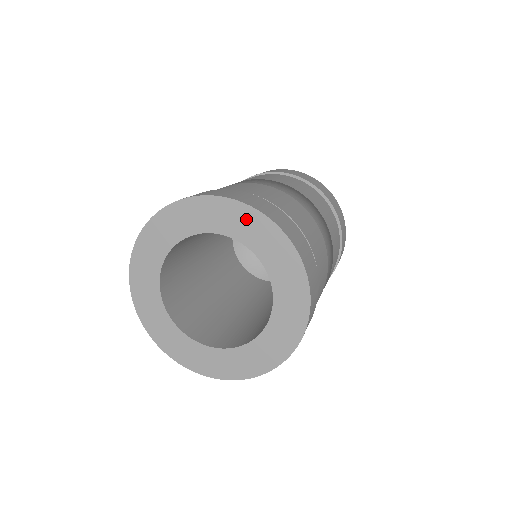
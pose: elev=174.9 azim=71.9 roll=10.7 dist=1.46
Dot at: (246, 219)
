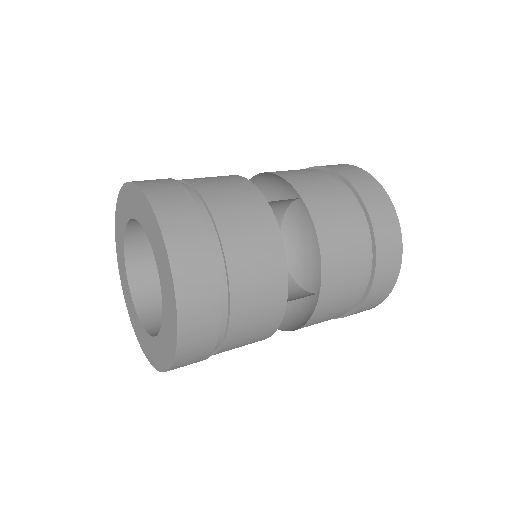
Dot at: (149, 217)
